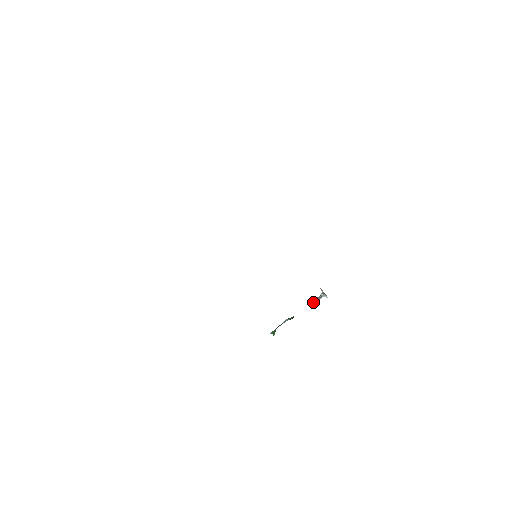
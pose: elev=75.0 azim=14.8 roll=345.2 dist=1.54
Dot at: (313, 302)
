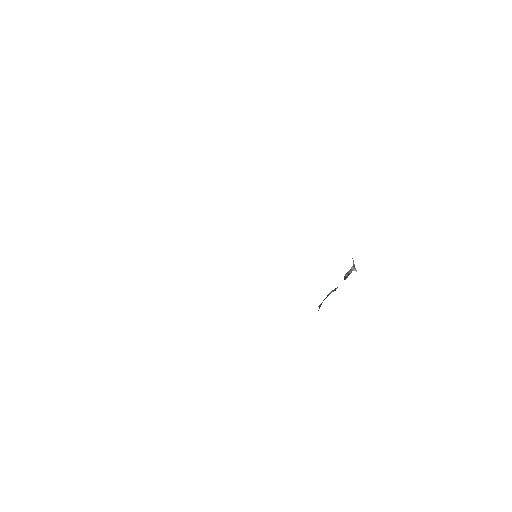
Dot at: (344, 277)
